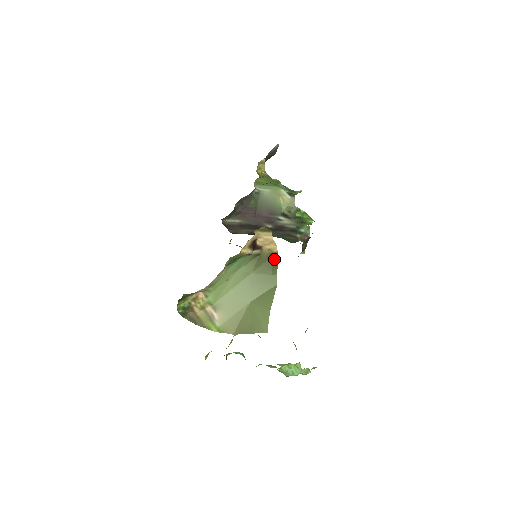
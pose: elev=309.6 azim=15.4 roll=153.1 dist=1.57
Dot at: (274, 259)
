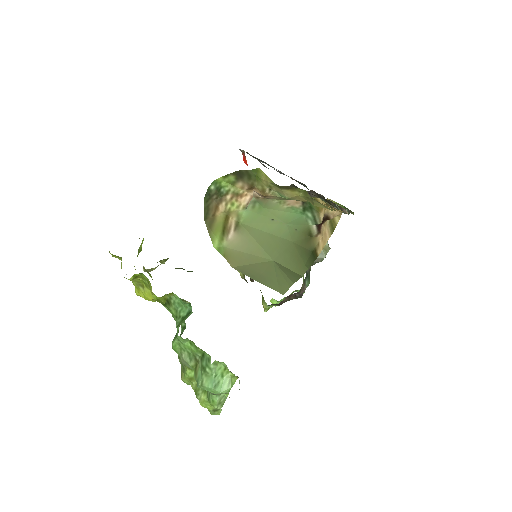
Dot at: (313, 256)
